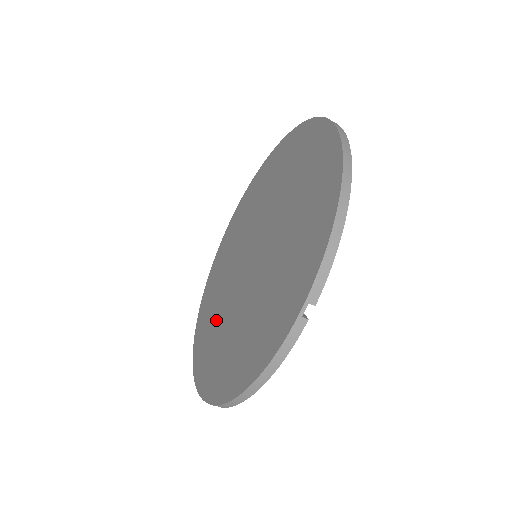
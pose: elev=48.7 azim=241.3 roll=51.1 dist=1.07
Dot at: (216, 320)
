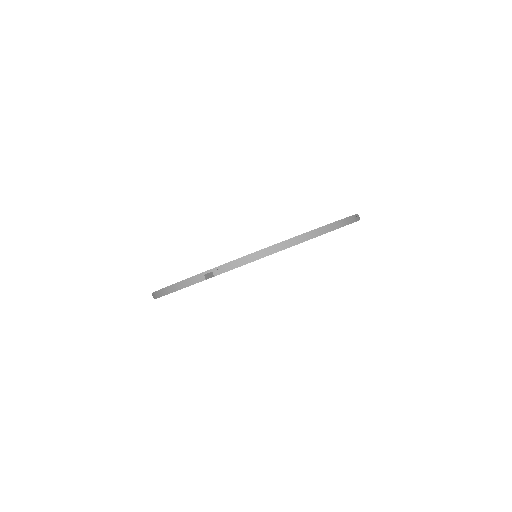
Dot at: occluded
